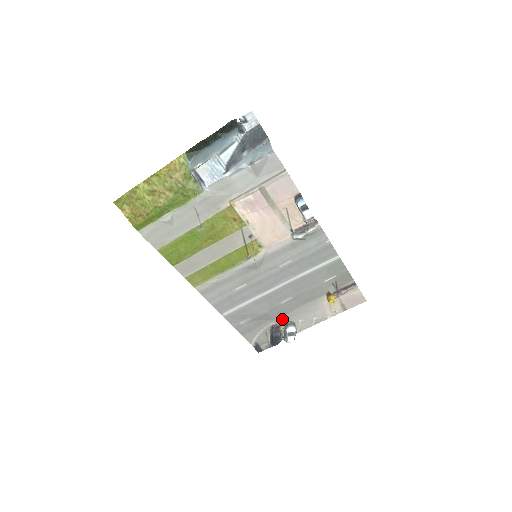
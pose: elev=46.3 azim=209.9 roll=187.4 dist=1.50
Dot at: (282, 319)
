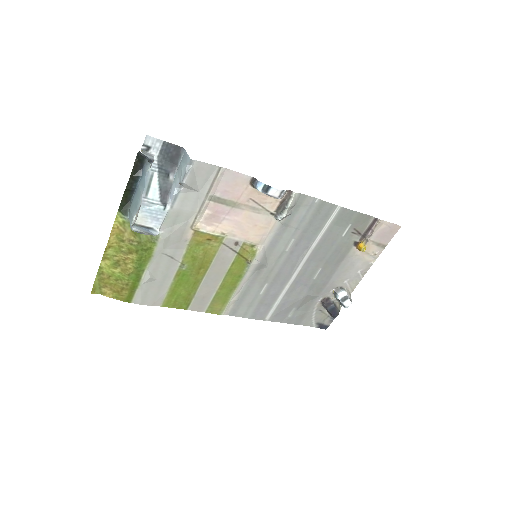
Dot at: (326, 291)
